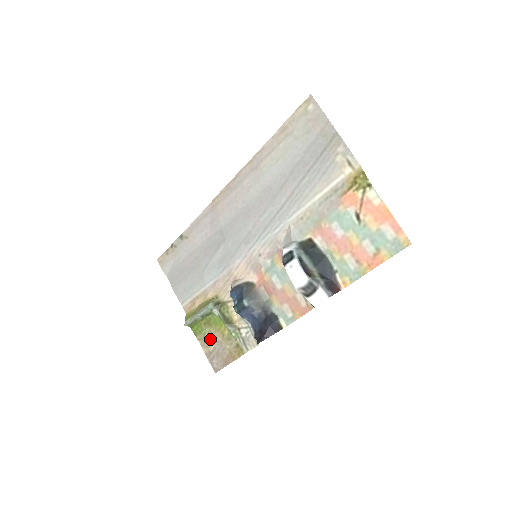
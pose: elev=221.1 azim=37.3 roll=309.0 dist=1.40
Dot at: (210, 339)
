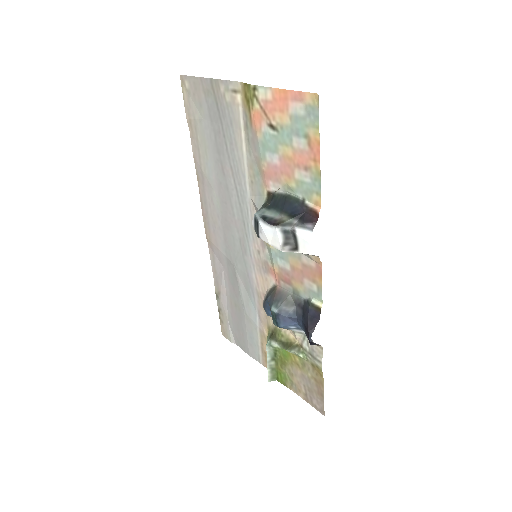
Dot at: (295, 379)
